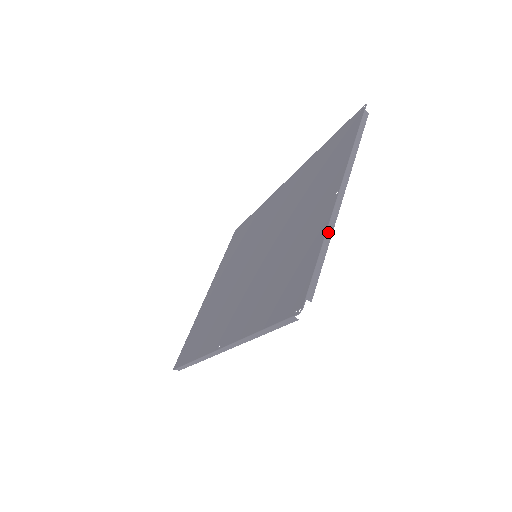
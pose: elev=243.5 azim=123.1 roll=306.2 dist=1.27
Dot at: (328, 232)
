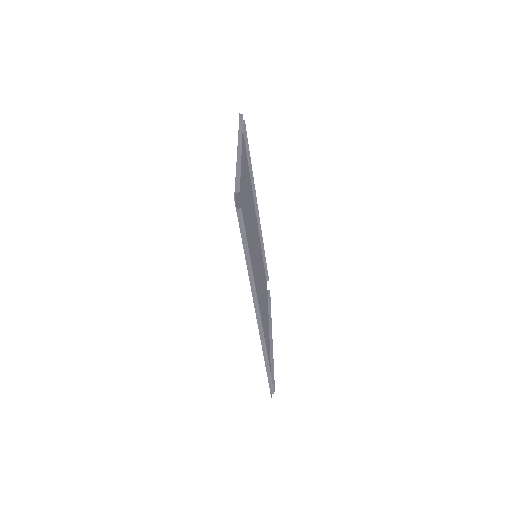
Dot at: (237, 164)
